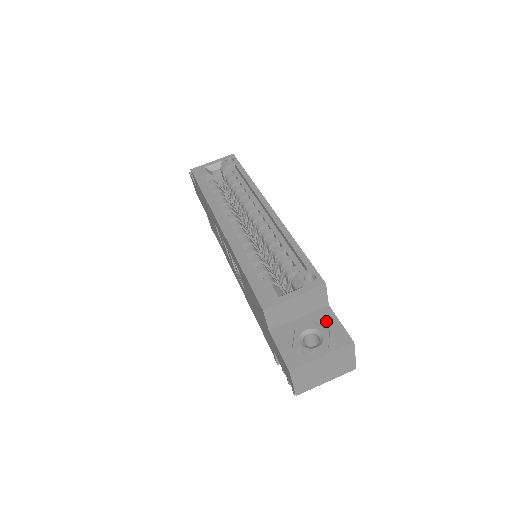
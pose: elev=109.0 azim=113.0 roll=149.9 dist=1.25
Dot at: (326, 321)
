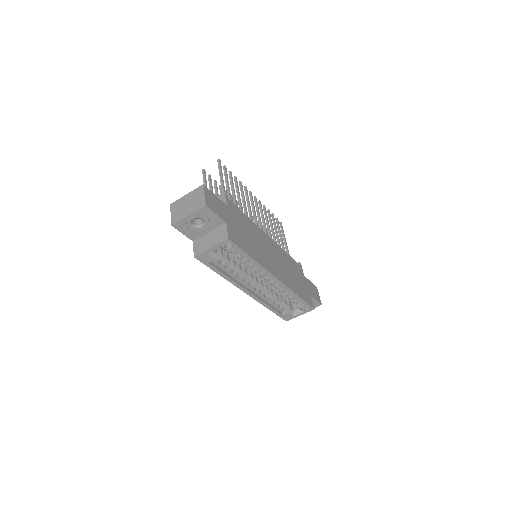
Dot at: occluded
